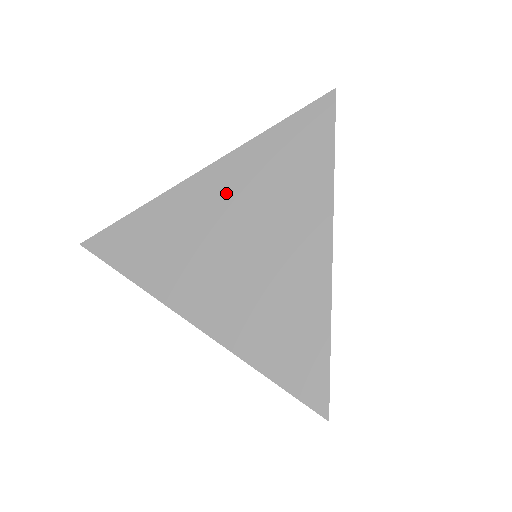
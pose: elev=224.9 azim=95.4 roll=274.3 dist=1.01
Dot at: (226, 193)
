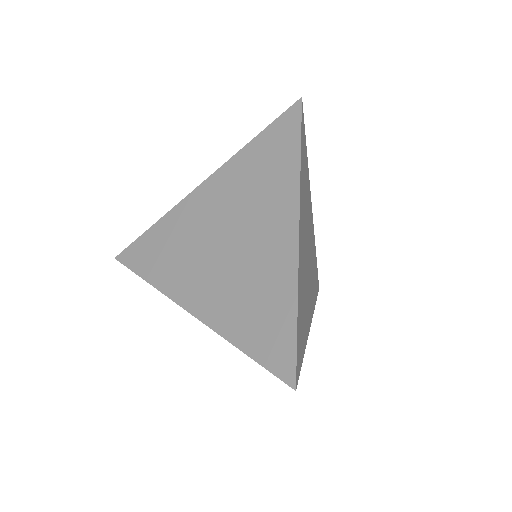
Dot at: (217, 200)
